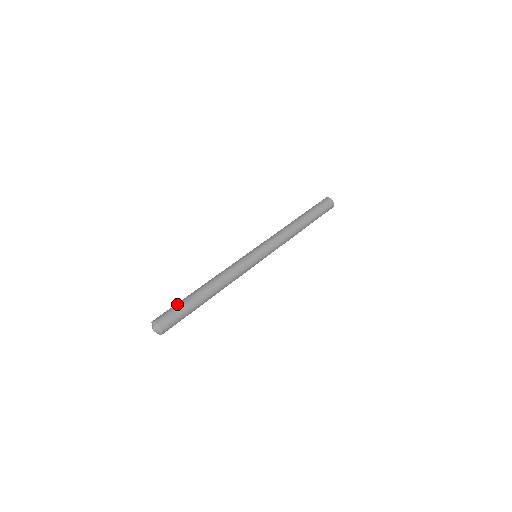
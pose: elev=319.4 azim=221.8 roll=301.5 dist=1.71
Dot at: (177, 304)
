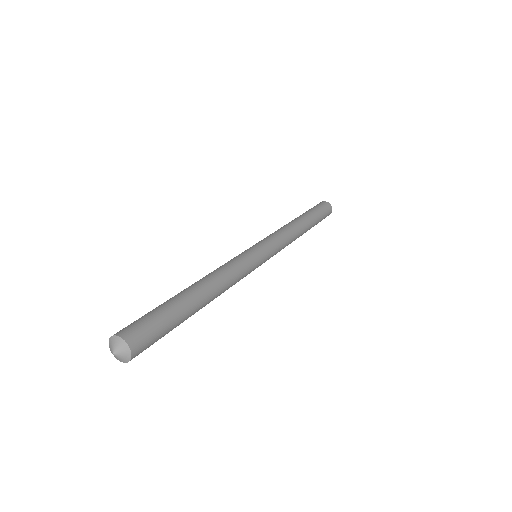
Dot at: occluded
